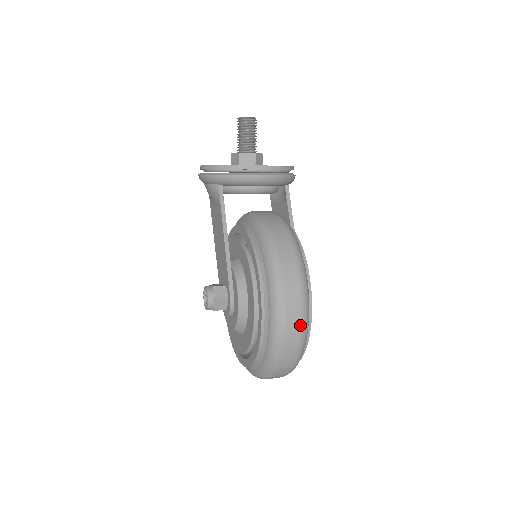
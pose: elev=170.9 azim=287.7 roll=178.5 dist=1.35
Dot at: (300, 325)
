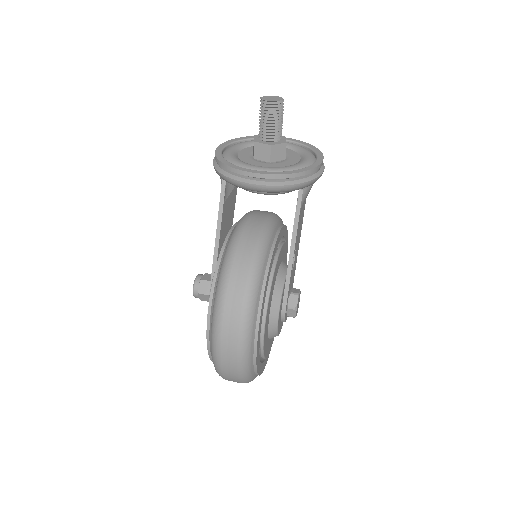
Dot at: (236, 362)
